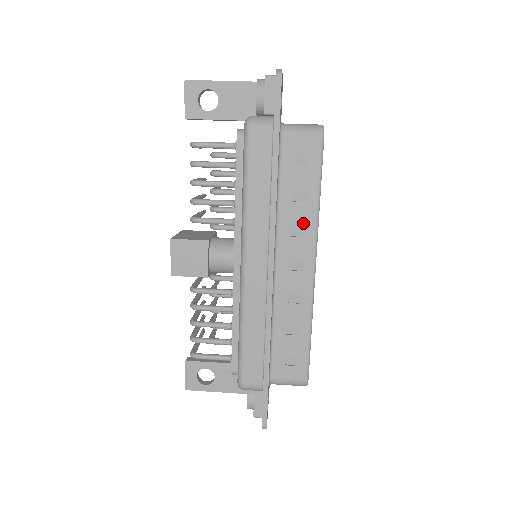
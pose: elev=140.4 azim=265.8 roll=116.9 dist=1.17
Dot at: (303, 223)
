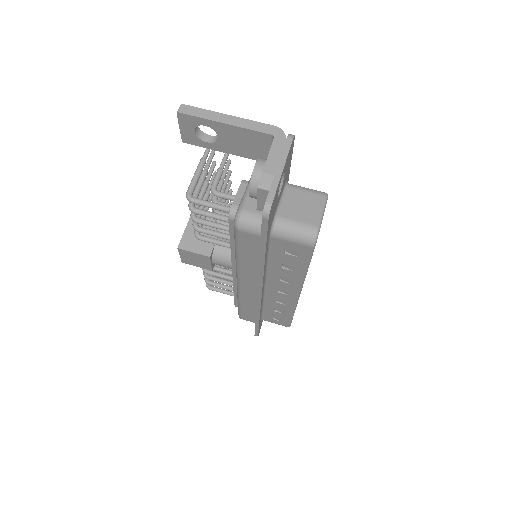
Dot at: (290, 279)
